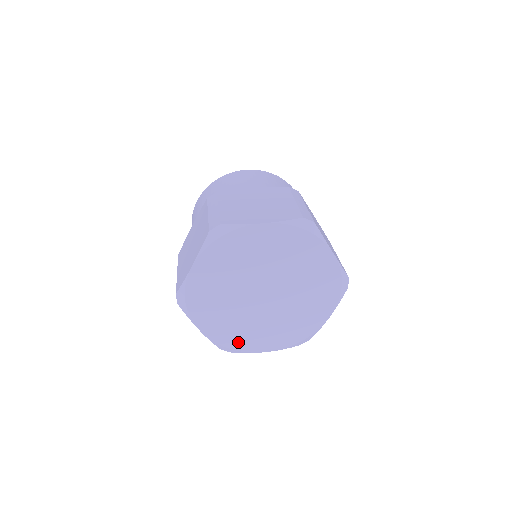
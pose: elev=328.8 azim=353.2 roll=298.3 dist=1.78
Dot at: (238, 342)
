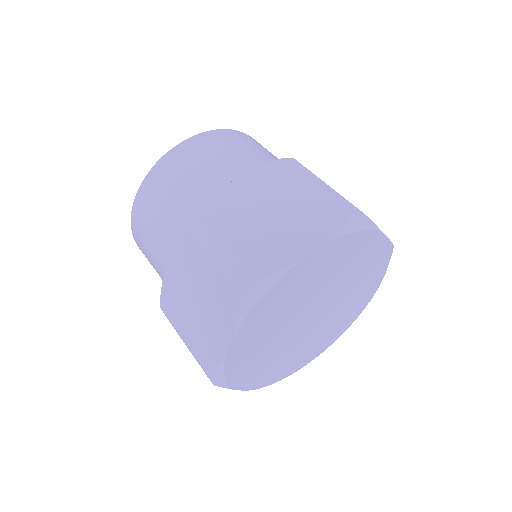
Dot at: (240, 372)
